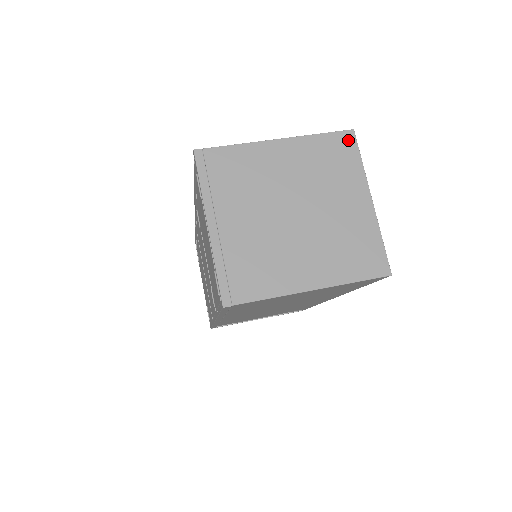
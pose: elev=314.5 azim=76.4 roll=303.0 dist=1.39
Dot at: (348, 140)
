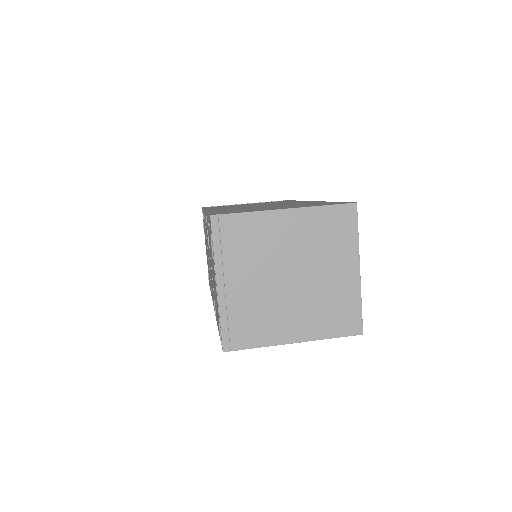
Dot at: (350, 213)
